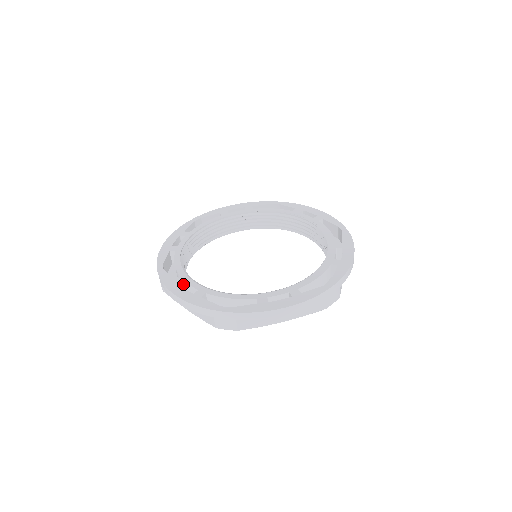
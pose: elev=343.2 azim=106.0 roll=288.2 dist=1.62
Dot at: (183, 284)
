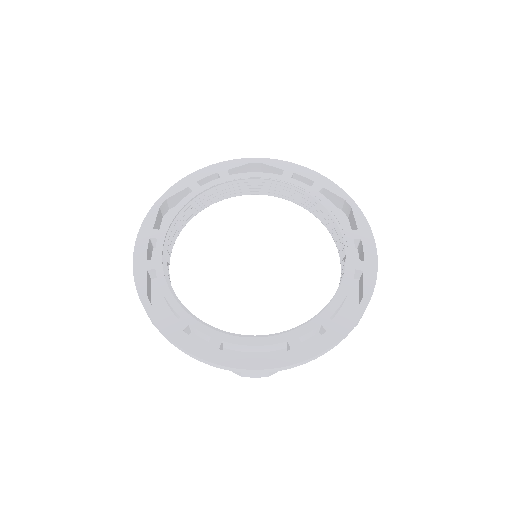
Dot at: (187, 327)
